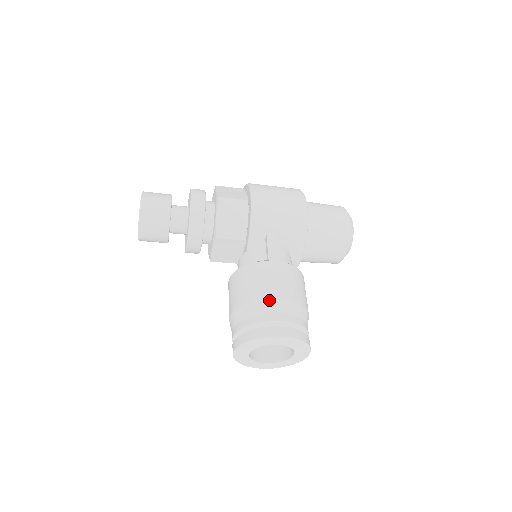
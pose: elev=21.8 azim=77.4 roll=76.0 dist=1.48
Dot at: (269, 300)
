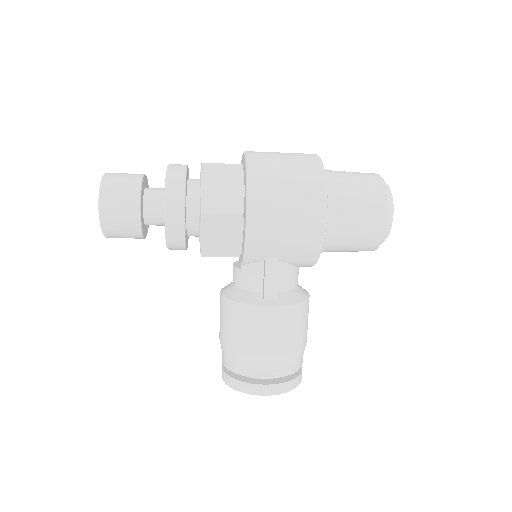
Dot at: (257, 357)
